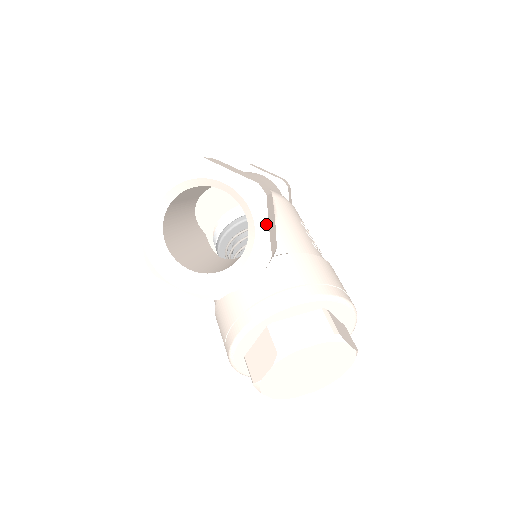
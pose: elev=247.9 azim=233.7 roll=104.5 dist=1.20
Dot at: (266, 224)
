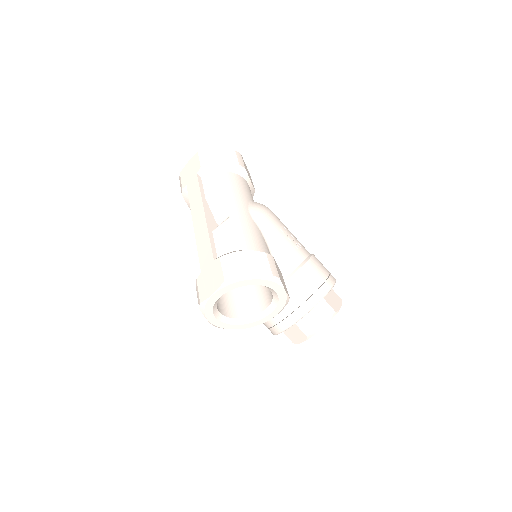
Dot at: (284, 291)
